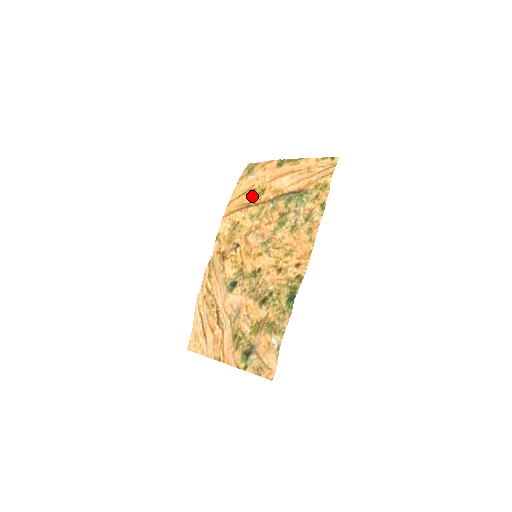
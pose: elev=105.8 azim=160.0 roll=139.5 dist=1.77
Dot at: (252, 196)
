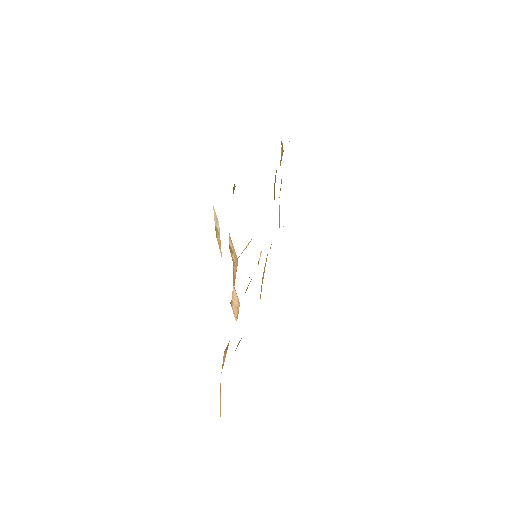
Dot at: occluded
